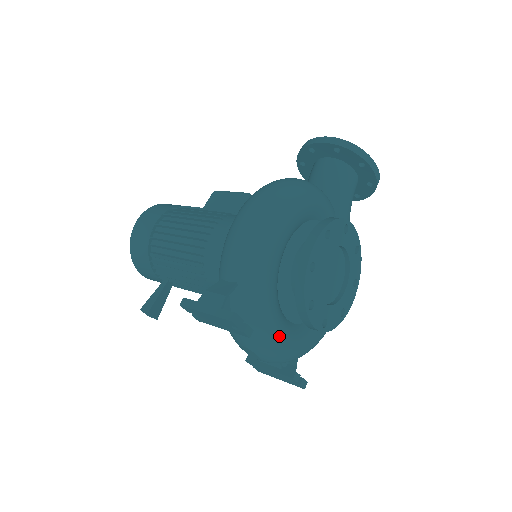
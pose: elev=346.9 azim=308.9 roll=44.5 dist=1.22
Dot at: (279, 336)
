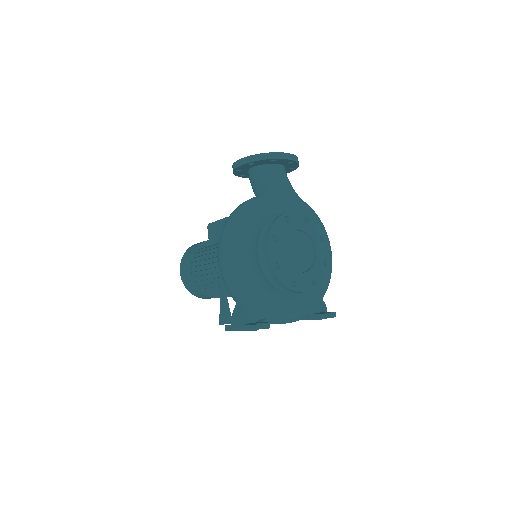
Dot at: (292, 307)
